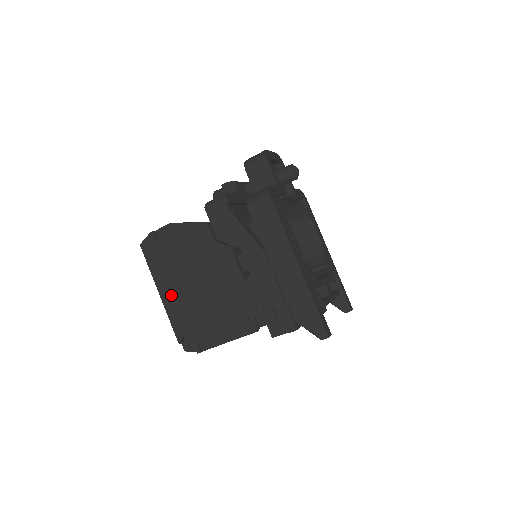
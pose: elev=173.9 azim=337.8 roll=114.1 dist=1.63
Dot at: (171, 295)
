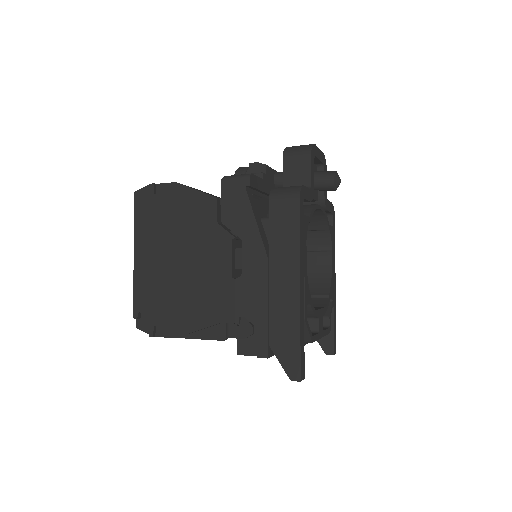
Dot at: (146, 261)
